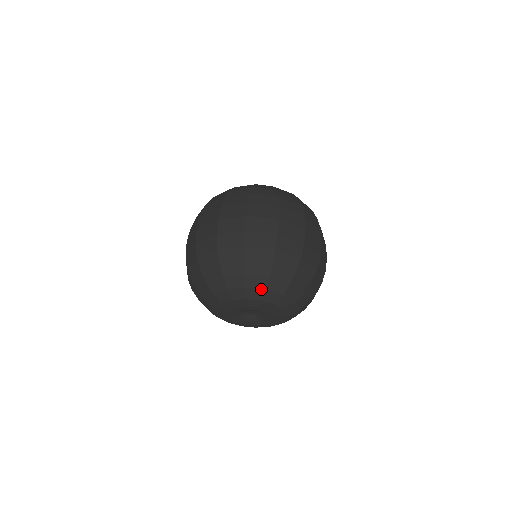
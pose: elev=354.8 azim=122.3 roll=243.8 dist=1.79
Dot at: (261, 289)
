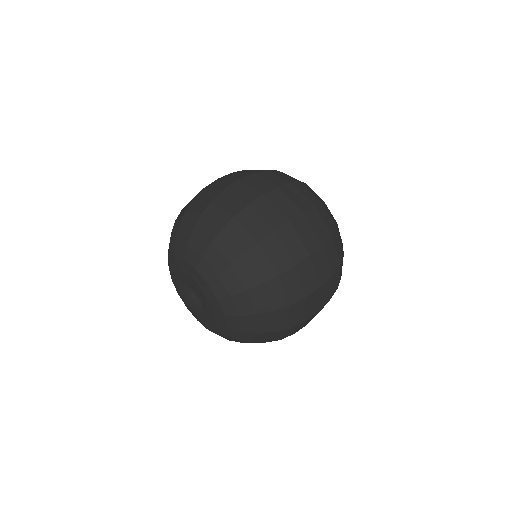
Dot at: (184, 244)
